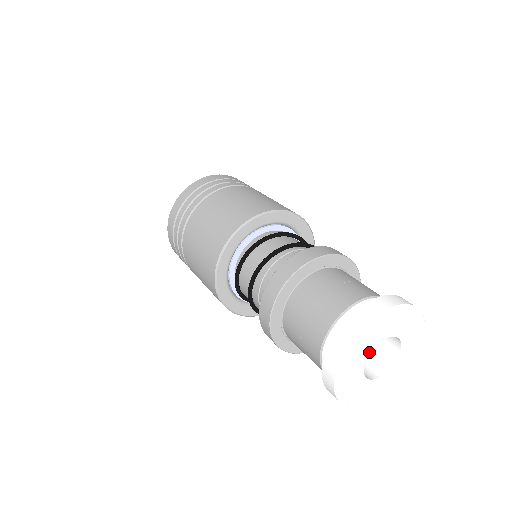
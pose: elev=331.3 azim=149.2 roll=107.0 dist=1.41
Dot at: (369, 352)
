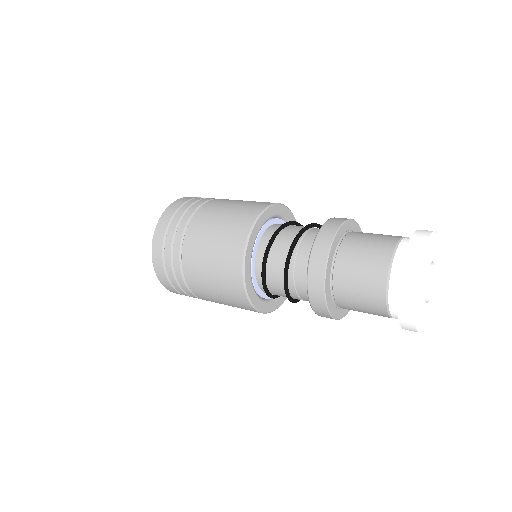
Dot at: occluded
